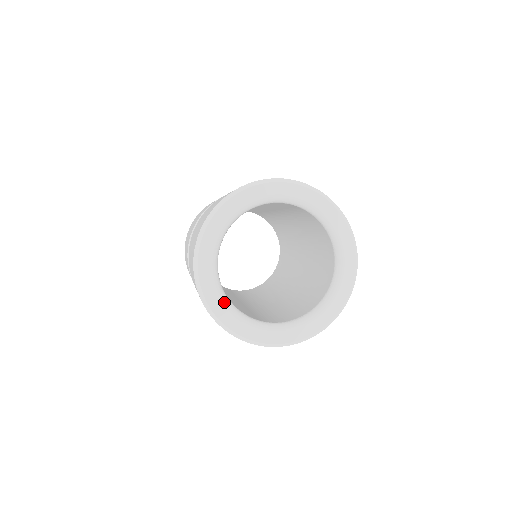
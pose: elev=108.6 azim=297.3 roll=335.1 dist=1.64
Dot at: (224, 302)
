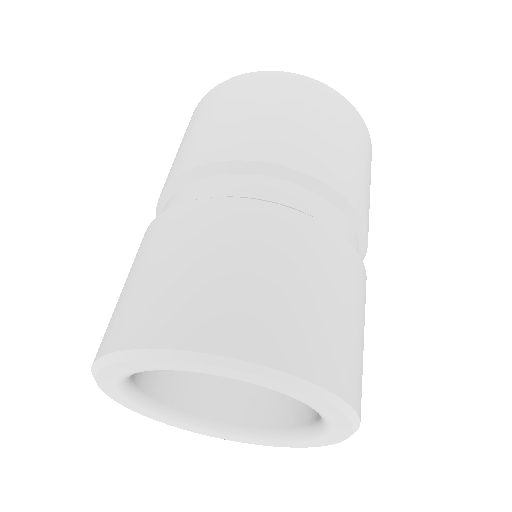
Dot at: (124, 395)
